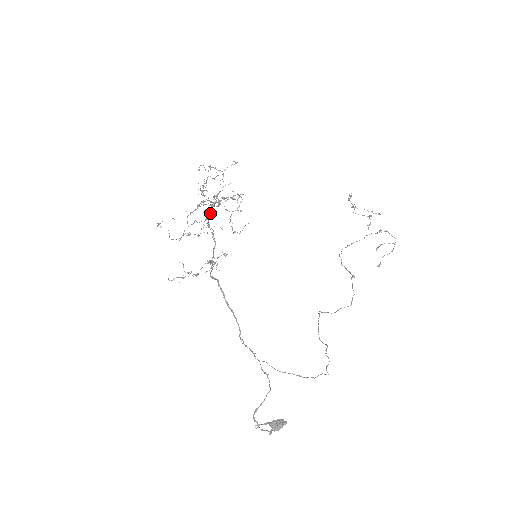
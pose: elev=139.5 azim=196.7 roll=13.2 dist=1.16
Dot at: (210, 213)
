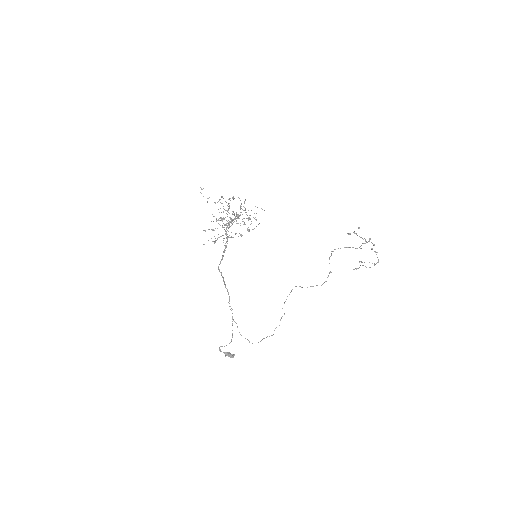
Dot at: occluded
